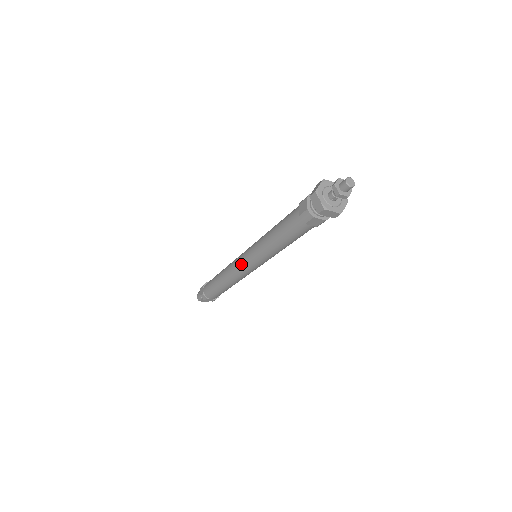
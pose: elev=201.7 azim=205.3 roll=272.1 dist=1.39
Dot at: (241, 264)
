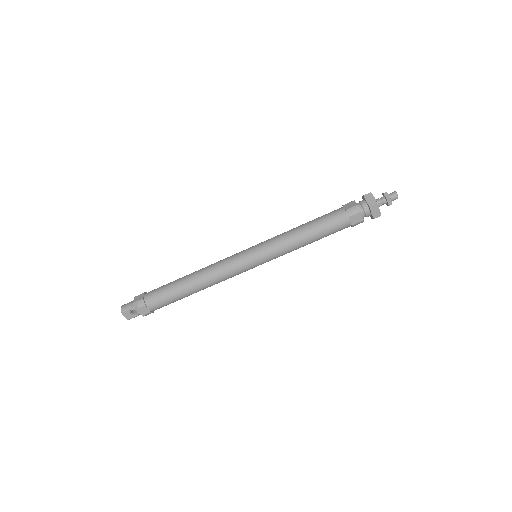
Dot at: (240, 258)
